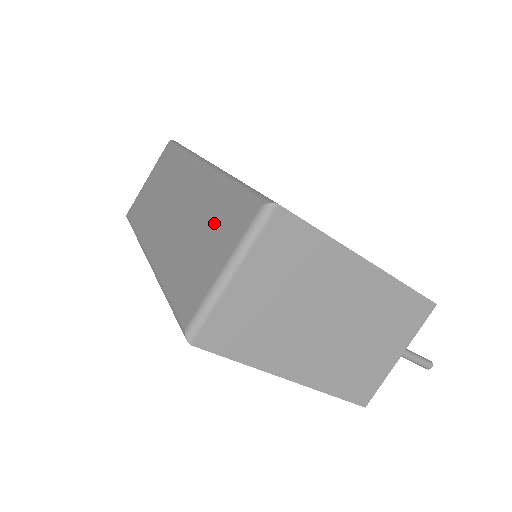
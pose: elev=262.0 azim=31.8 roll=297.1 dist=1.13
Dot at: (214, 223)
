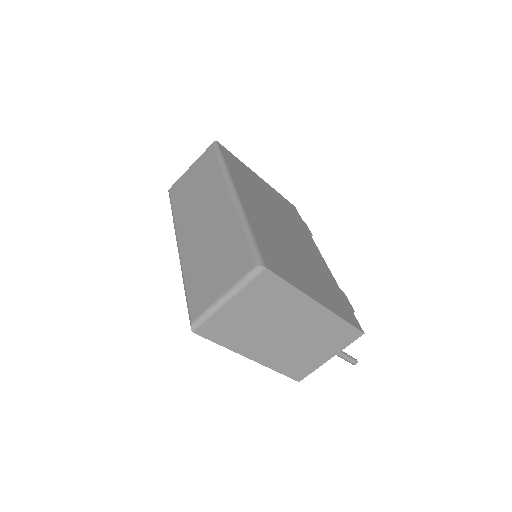
Dot at: (226, 254)
